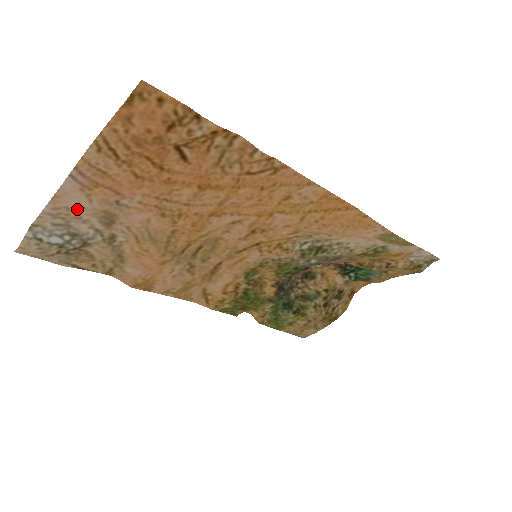
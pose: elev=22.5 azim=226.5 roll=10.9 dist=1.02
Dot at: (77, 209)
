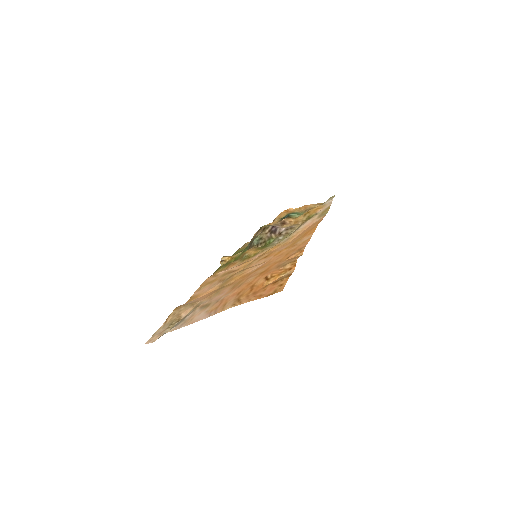
Dot at: (196, 316)
